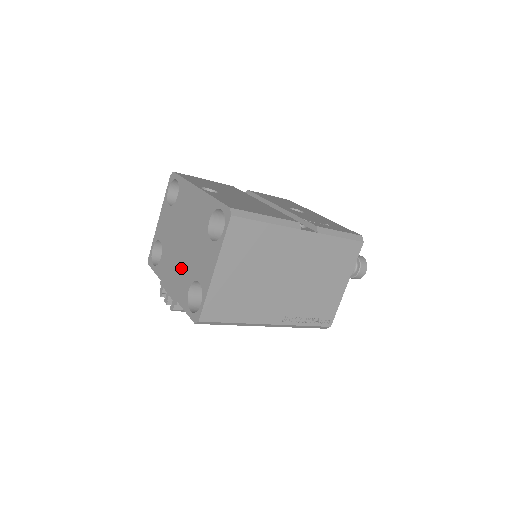
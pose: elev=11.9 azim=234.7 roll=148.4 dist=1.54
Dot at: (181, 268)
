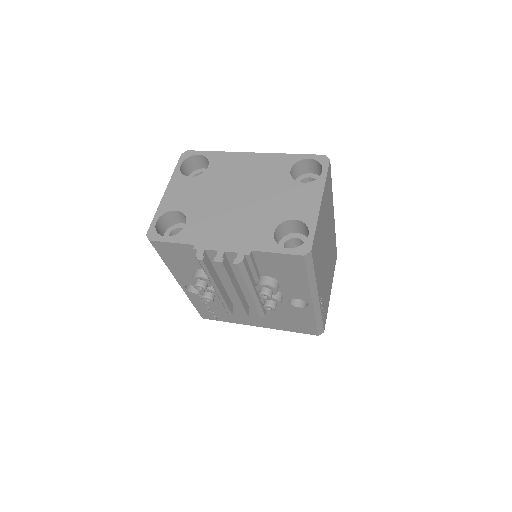
Dot at: (246, 219)
